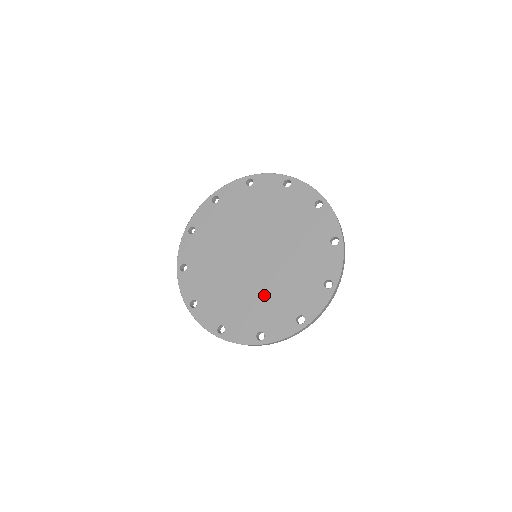
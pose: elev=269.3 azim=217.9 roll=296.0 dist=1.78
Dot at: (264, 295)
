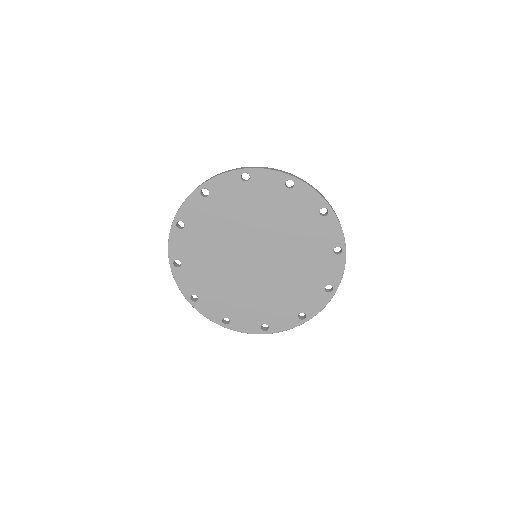
Dot at: (297, 268)
